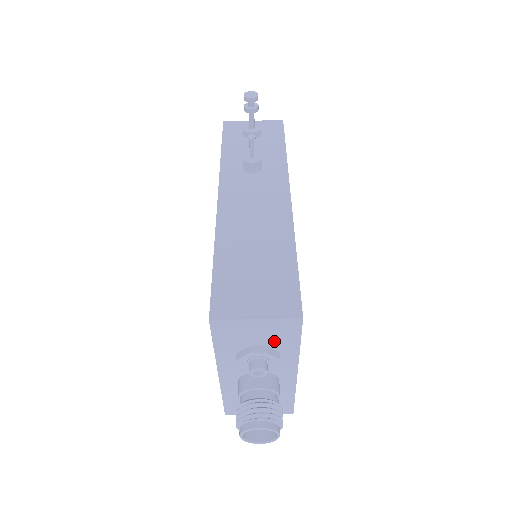
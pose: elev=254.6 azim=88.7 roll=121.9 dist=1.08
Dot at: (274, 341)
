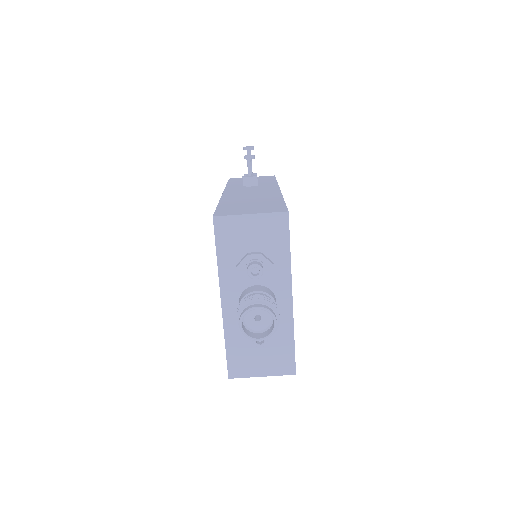
Dot at: (267, 246)
